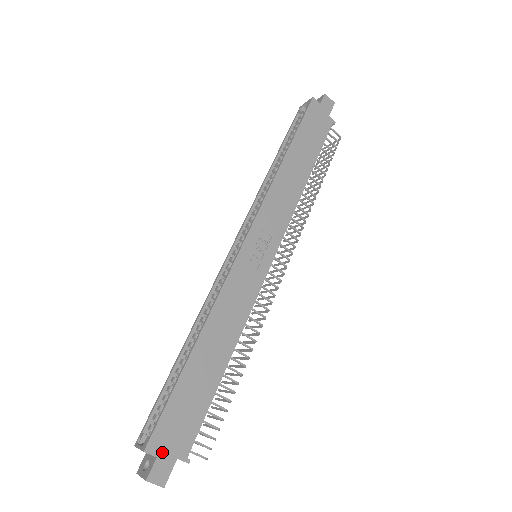
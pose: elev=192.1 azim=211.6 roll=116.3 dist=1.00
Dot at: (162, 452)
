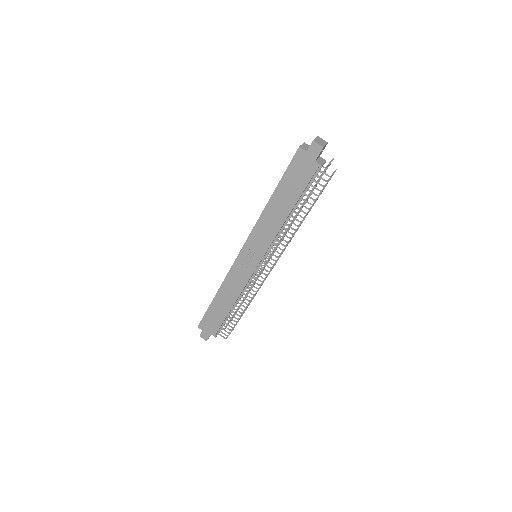
Dot at: (204, 330)
